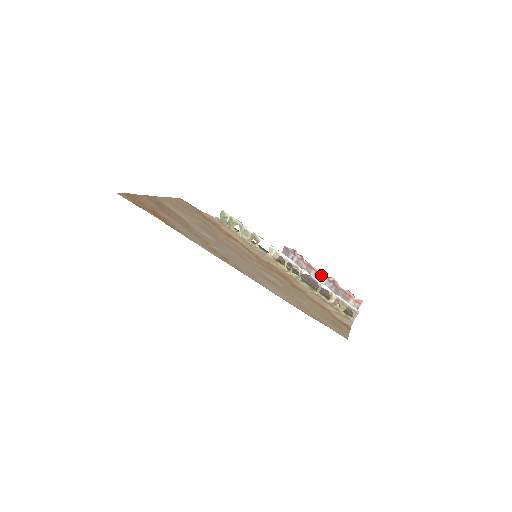
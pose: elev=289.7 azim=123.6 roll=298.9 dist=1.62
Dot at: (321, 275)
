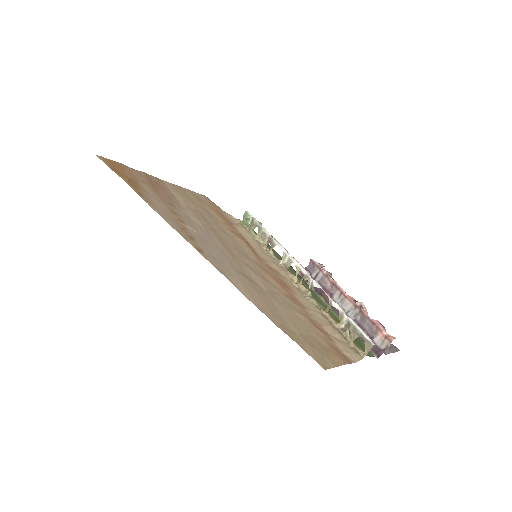
Dot at: (346, 297)
